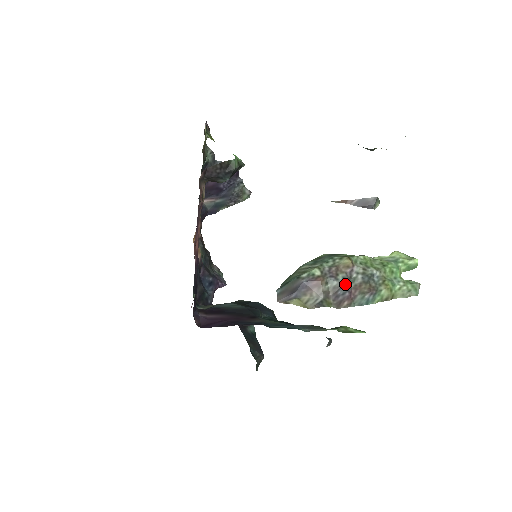
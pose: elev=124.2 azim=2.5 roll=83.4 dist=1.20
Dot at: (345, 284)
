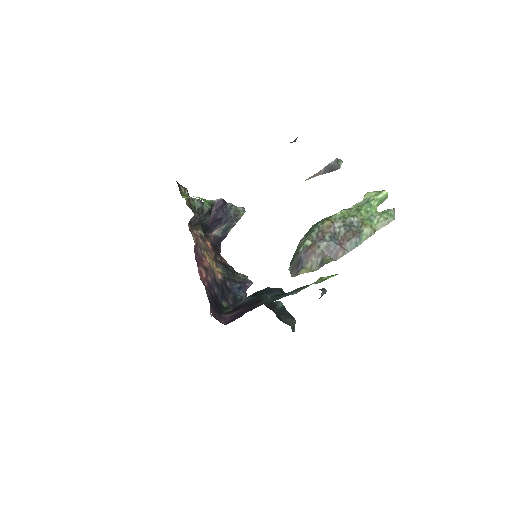
Dot at: (333, 240)
